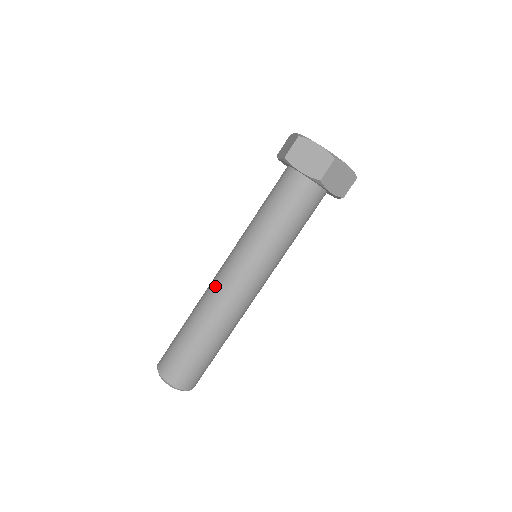
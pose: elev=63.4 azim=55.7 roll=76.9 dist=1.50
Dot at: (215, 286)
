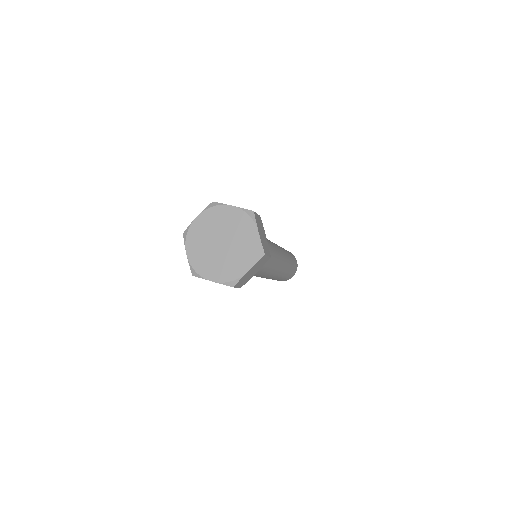
Dot at: occluded
